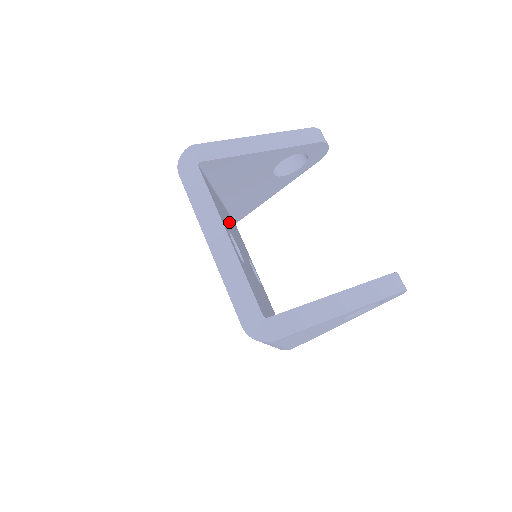
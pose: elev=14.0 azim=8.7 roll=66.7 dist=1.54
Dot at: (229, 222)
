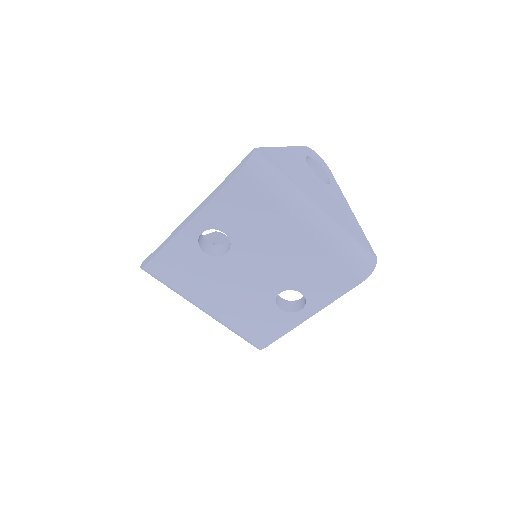
Dot at: occluded
